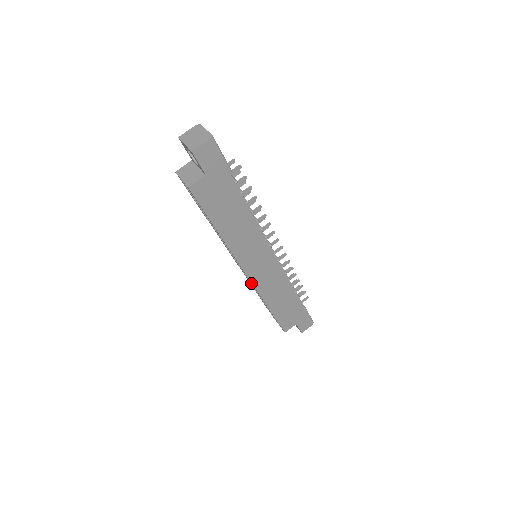
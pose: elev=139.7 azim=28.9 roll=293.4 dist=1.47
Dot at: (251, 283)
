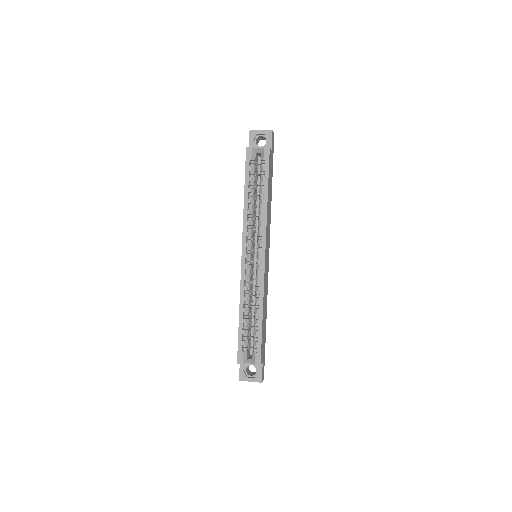
Dot at: (246, 289)
